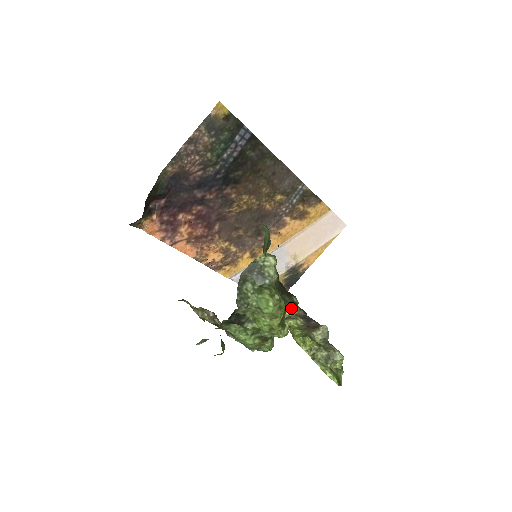
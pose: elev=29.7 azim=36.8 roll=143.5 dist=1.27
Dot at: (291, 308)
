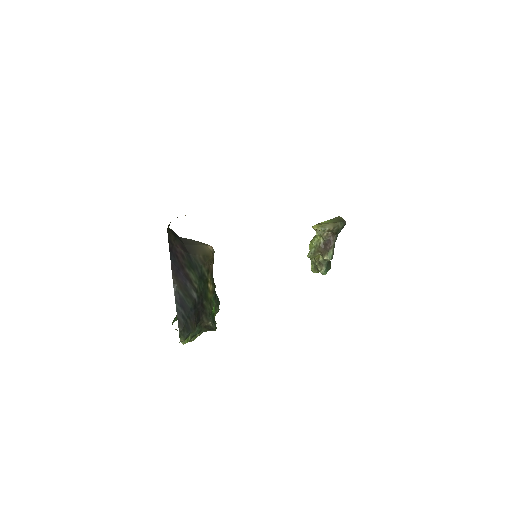
Dot at: occluded
